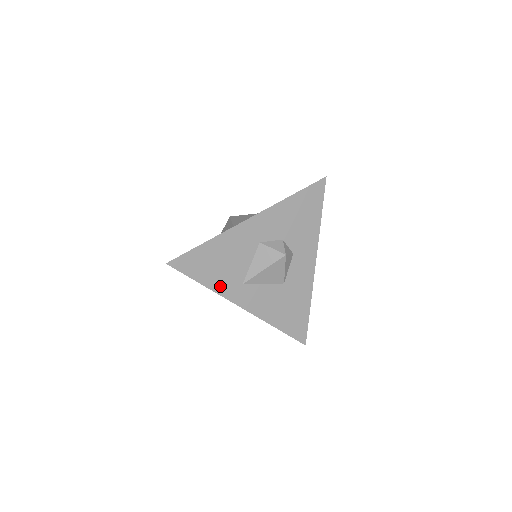
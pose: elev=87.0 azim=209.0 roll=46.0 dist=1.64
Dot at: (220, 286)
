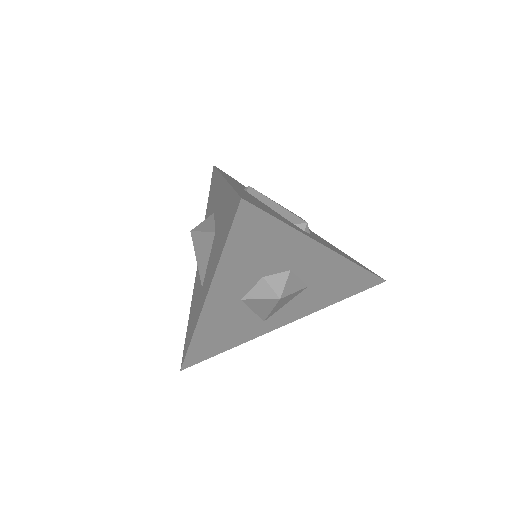
Dot at: (244, 338)
